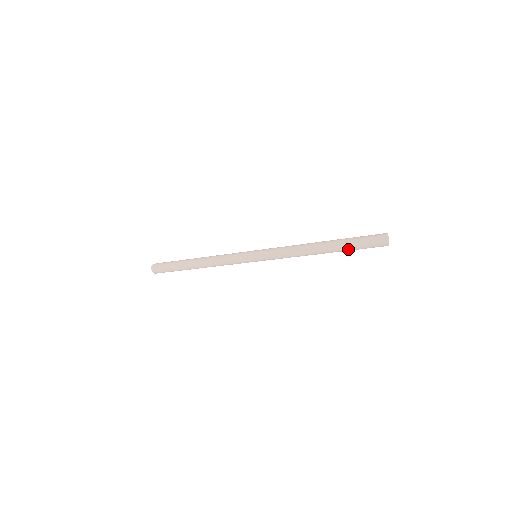
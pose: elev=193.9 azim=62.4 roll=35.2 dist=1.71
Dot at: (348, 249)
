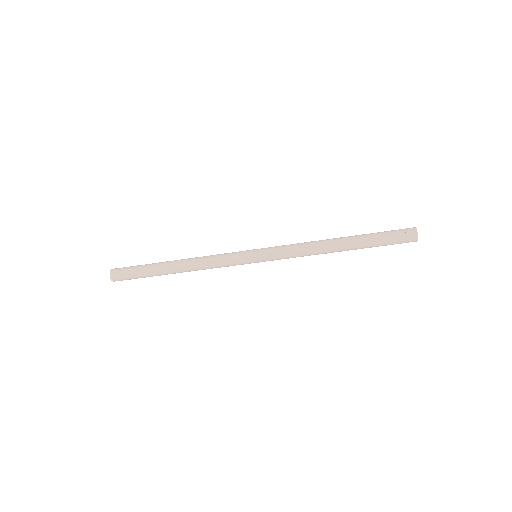
Dot at: occluded
